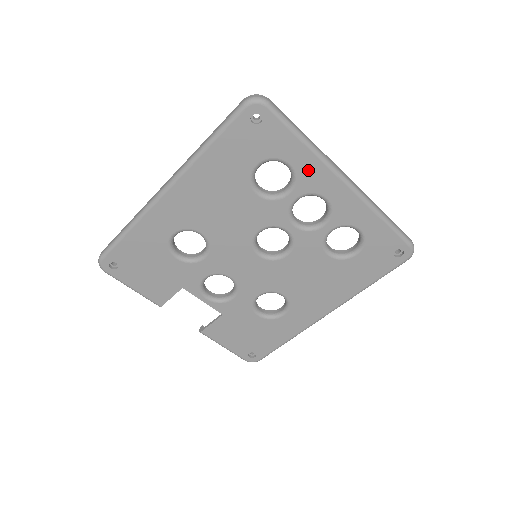
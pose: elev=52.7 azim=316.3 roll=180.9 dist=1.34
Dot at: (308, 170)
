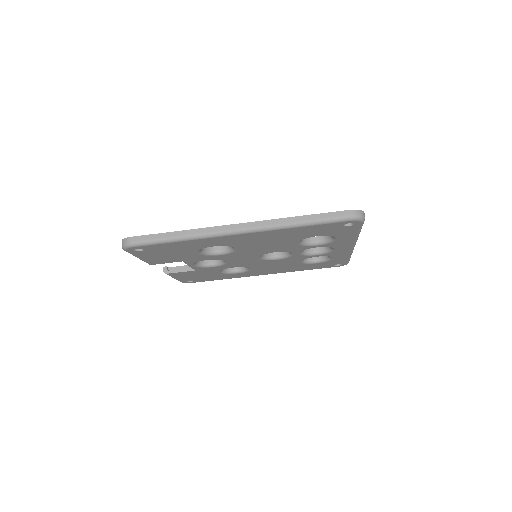
Dot at: (343, 241)
